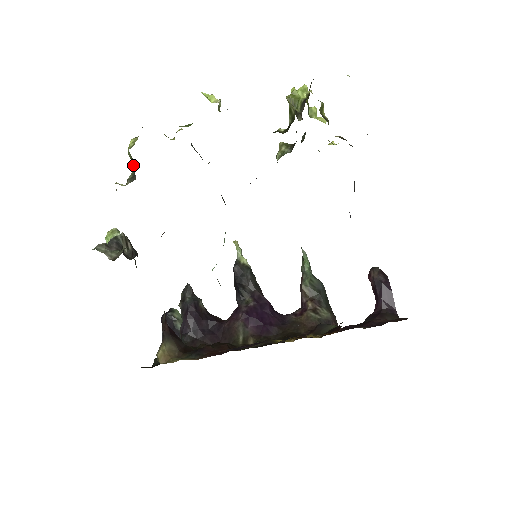
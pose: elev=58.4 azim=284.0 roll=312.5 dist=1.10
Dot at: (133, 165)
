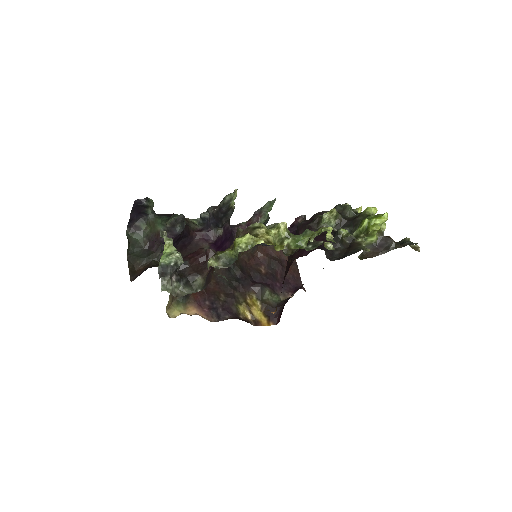
Dot at: (233, 257)
